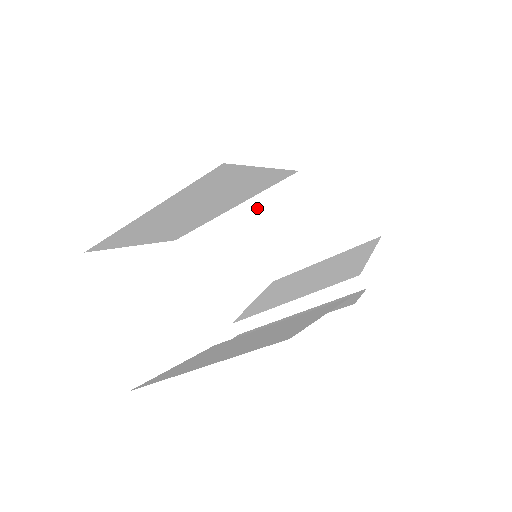
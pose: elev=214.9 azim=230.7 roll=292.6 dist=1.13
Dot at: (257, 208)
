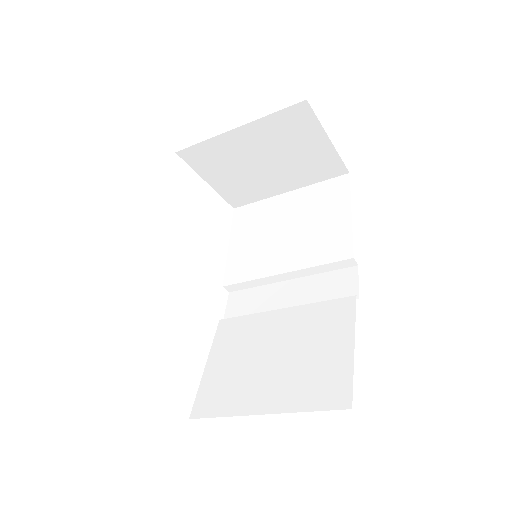
Dot at: (218, 155)
